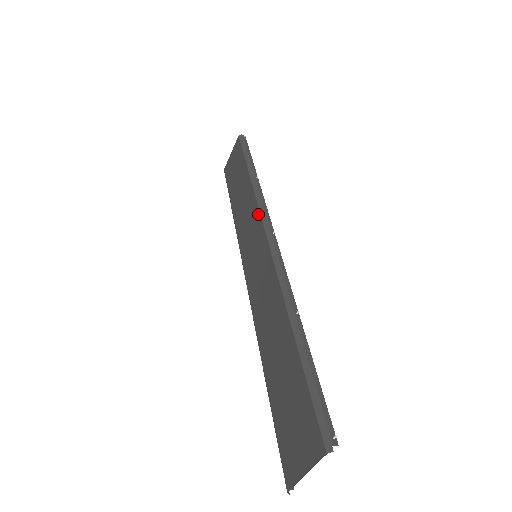
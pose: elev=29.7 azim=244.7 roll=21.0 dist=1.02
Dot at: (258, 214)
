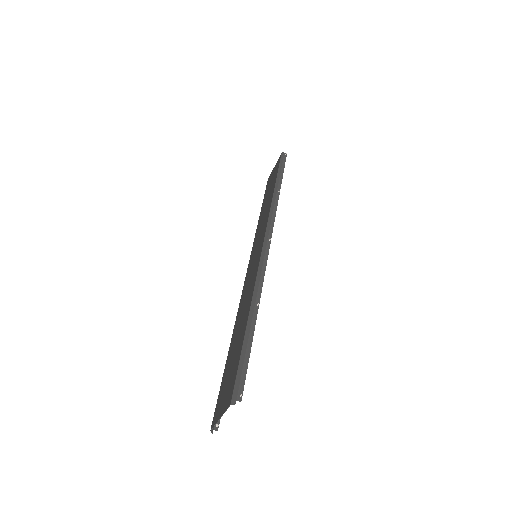
Dot at: (266, 222)
